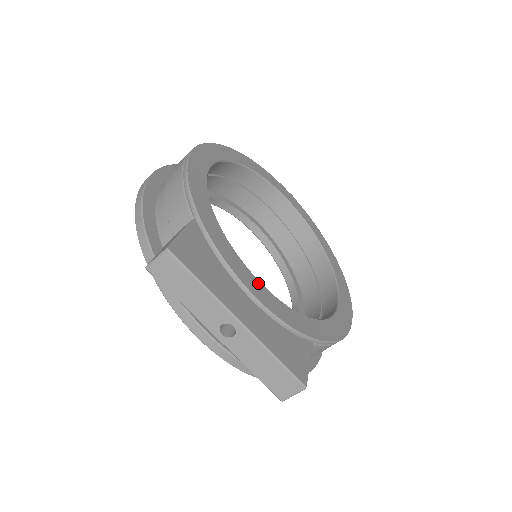
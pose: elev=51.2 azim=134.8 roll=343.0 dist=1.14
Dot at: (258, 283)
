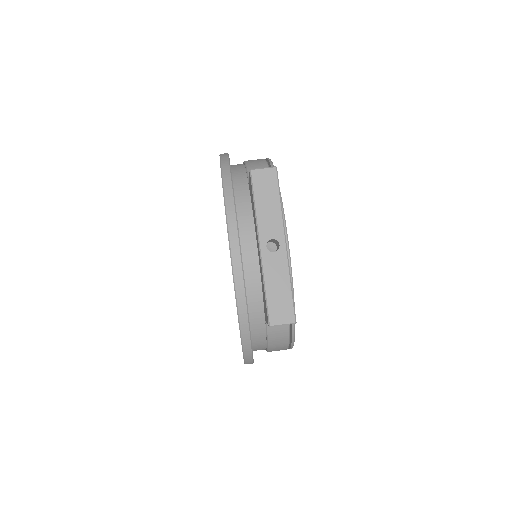
Dot at: occluded
